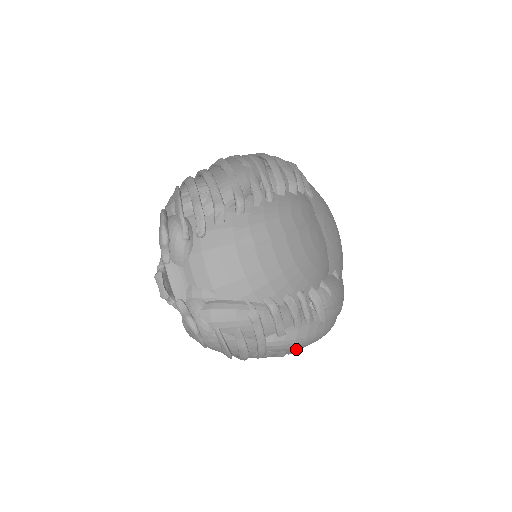
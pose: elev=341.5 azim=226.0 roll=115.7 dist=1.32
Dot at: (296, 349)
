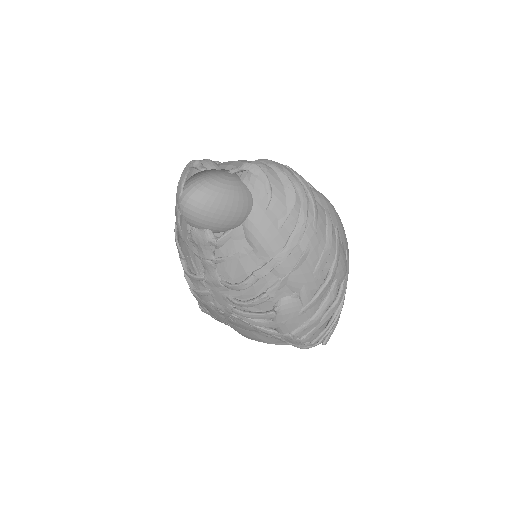
Dot at: (336, 227)
